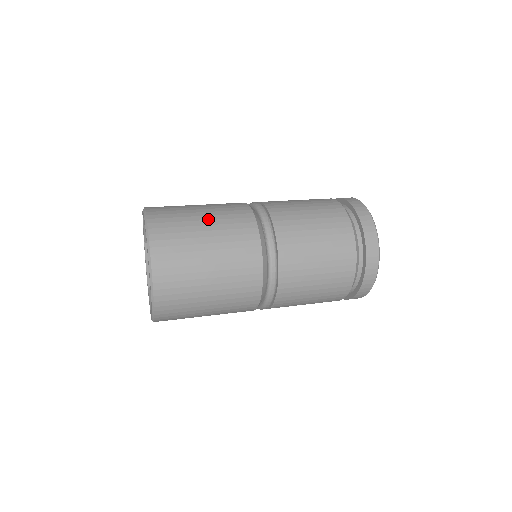
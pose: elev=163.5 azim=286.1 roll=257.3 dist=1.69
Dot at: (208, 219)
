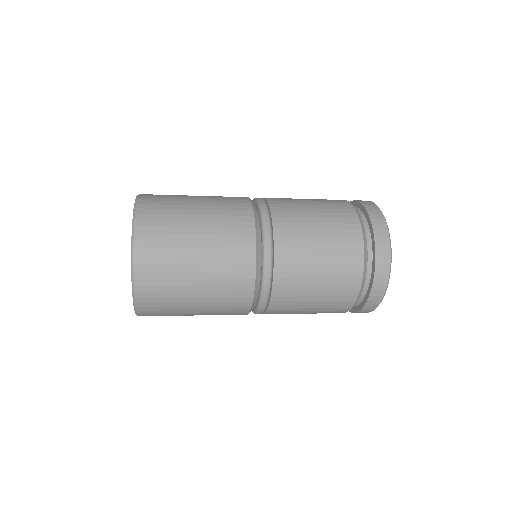
Dot at: occluded
